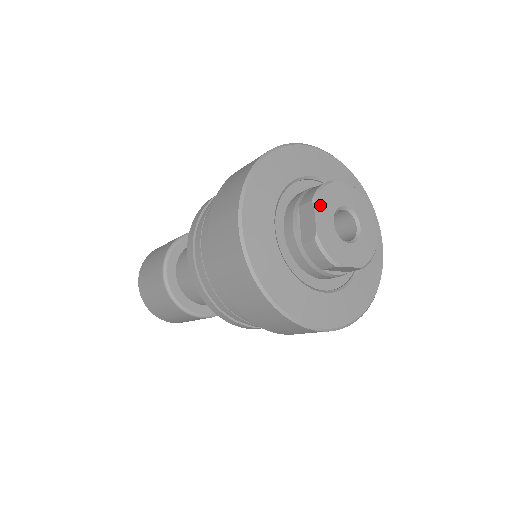
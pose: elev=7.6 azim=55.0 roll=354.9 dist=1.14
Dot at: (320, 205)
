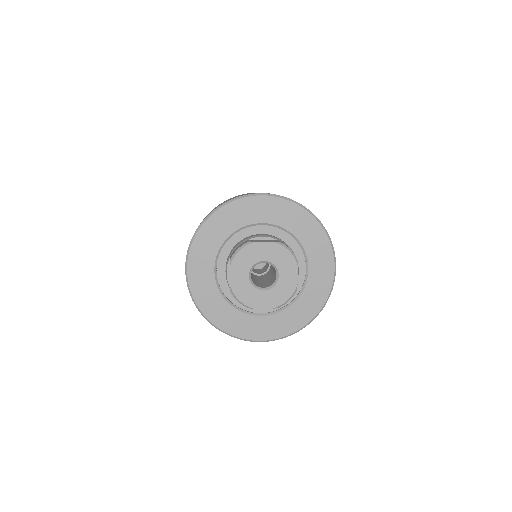
Dot at: (236, 264)
